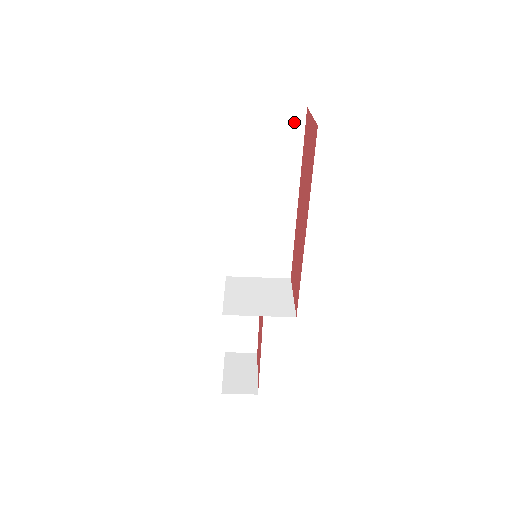
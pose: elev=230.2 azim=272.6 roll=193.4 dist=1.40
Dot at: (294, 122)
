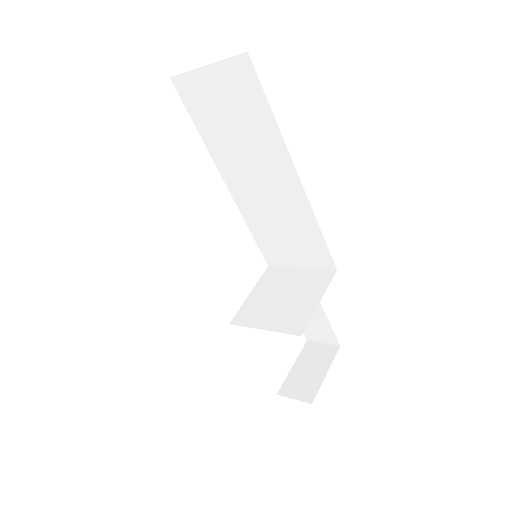
Dot at: (244, 78)
